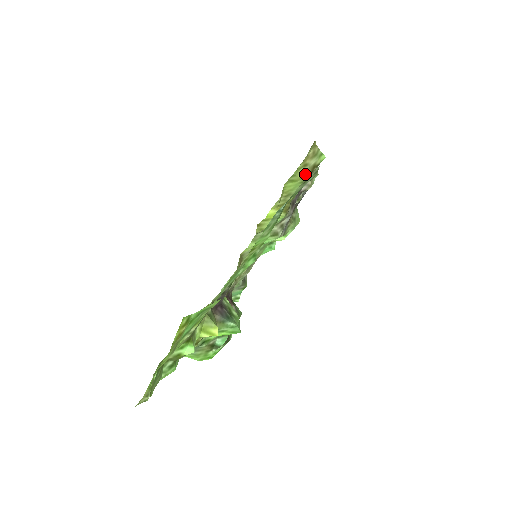
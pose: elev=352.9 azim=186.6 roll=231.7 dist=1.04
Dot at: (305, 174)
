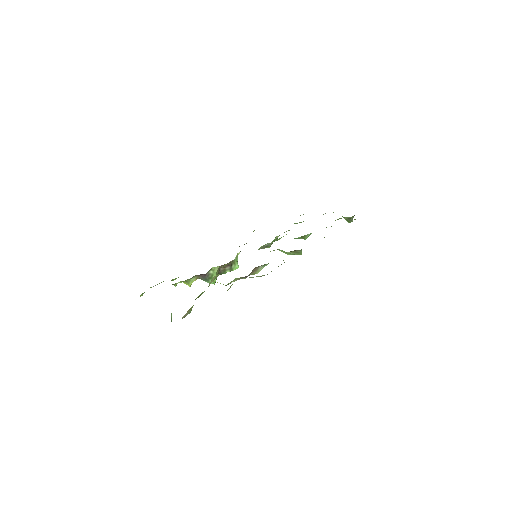
Dot at: occluded
